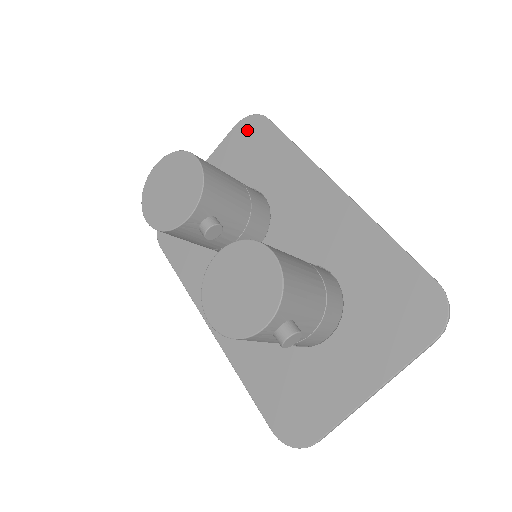
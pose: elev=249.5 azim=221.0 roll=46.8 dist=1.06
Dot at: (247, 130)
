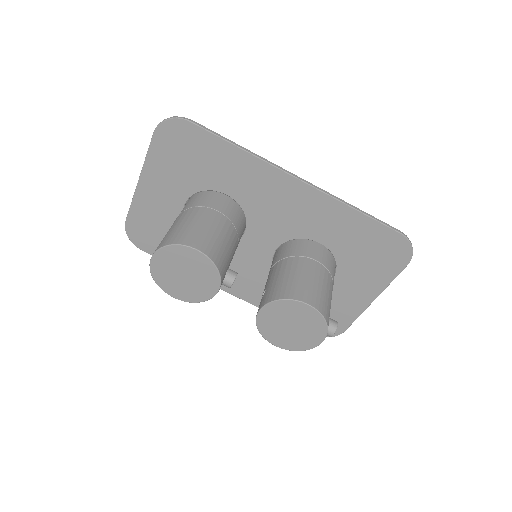
Dot at: (172, 136)
